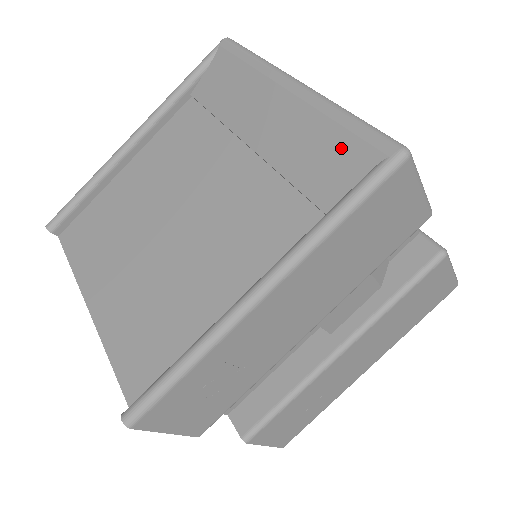
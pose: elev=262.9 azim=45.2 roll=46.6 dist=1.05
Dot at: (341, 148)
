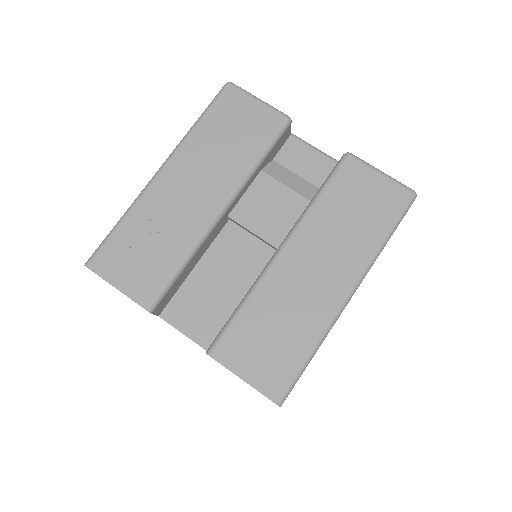
Dot at: occluded
